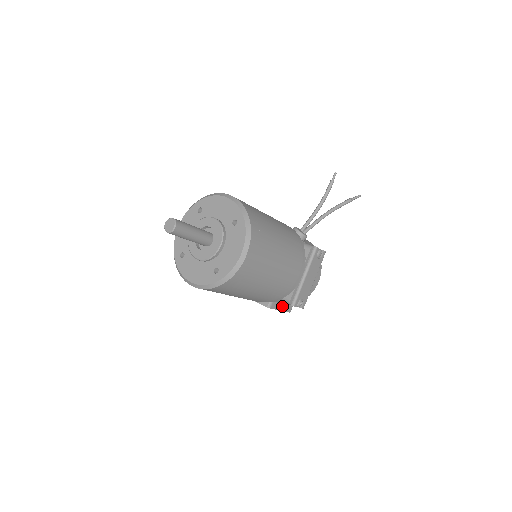
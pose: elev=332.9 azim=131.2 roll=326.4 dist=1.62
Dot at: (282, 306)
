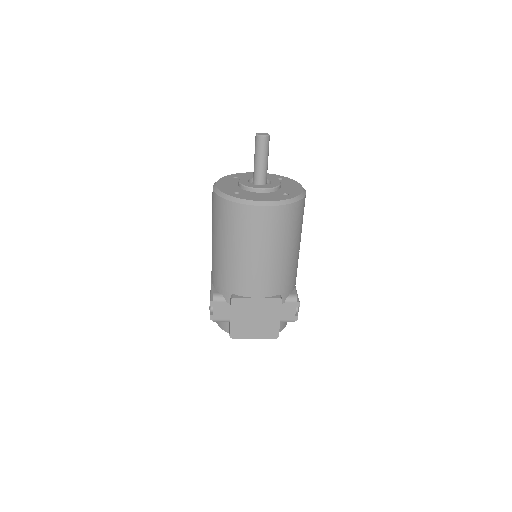
Dot at: occluded
